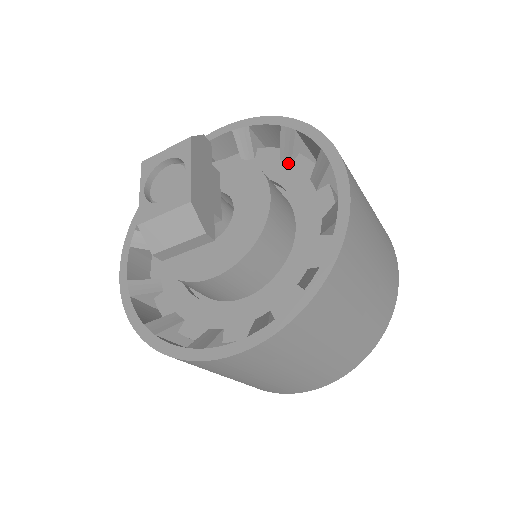
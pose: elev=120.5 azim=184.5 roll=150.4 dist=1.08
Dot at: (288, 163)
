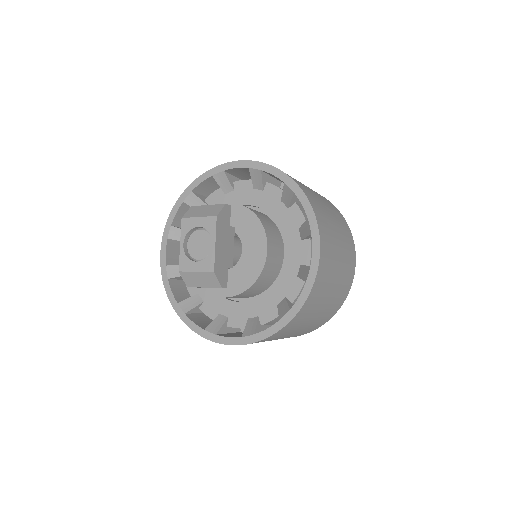
Dot at: (286, 207)
